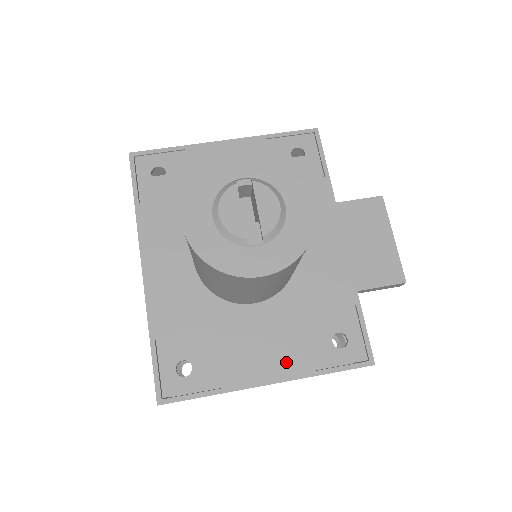
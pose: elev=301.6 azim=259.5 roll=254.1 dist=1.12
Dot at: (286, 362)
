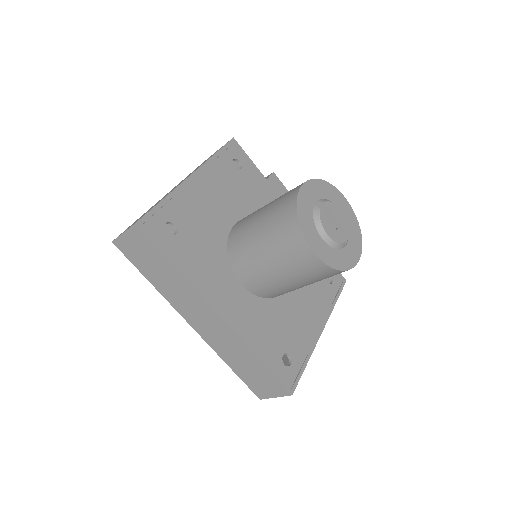
Dot at: (320, 311)
